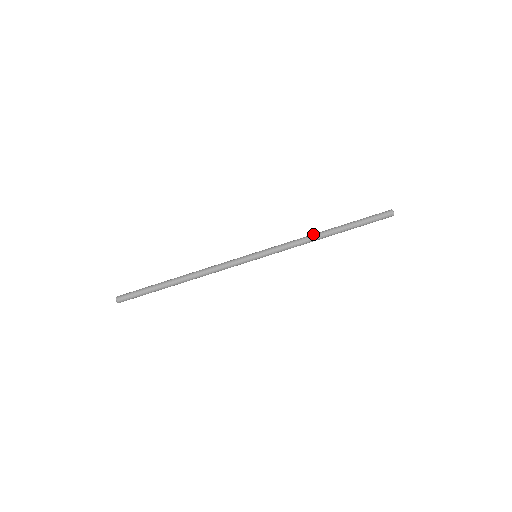
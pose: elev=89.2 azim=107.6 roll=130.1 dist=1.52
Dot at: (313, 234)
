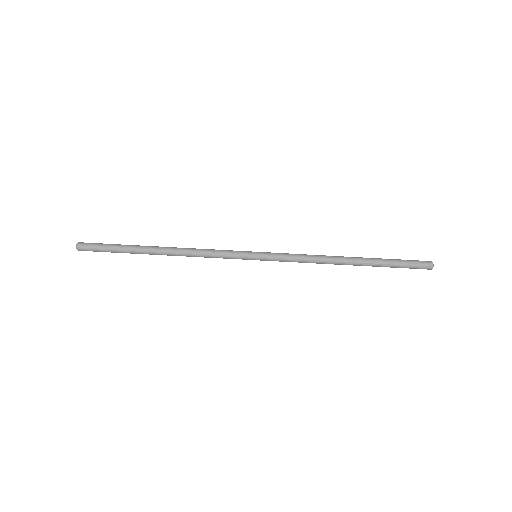
Dot at: (331, 258)
